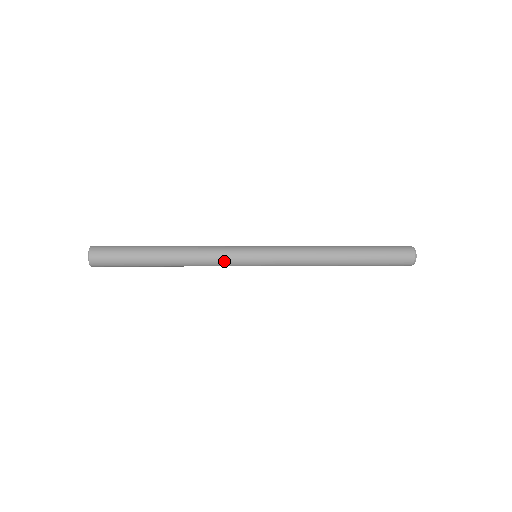
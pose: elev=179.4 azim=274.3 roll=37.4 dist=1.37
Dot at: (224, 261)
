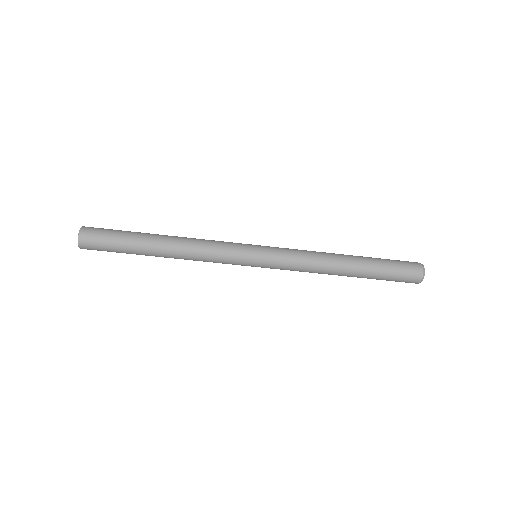
Dot at: (223, 246)
